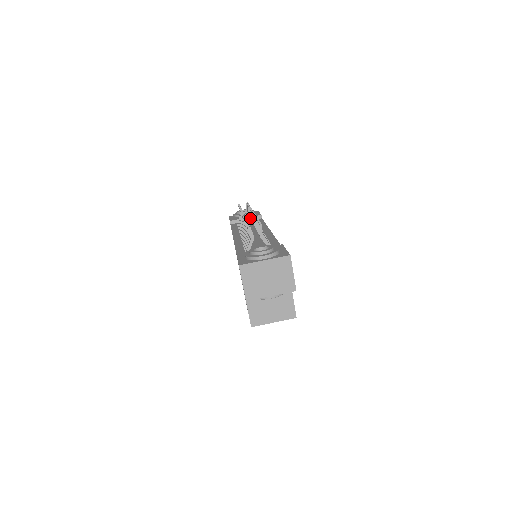
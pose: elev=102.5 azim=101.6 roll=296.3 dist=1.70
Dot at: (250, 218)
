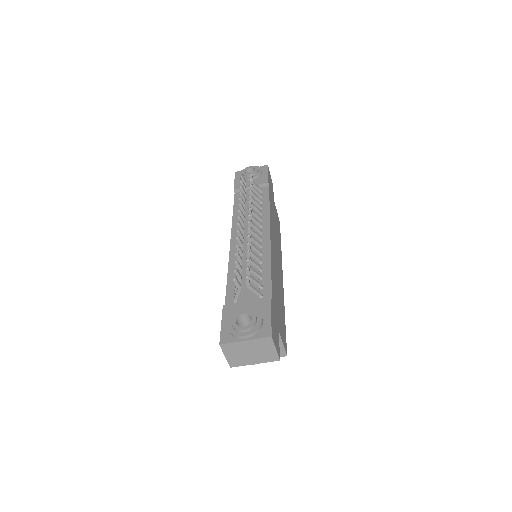
Dot at: occluded
